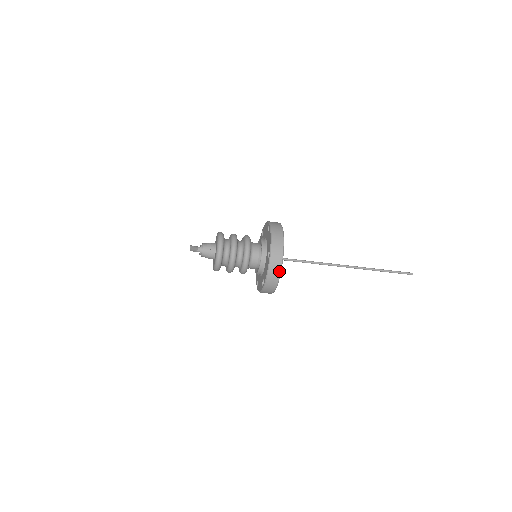
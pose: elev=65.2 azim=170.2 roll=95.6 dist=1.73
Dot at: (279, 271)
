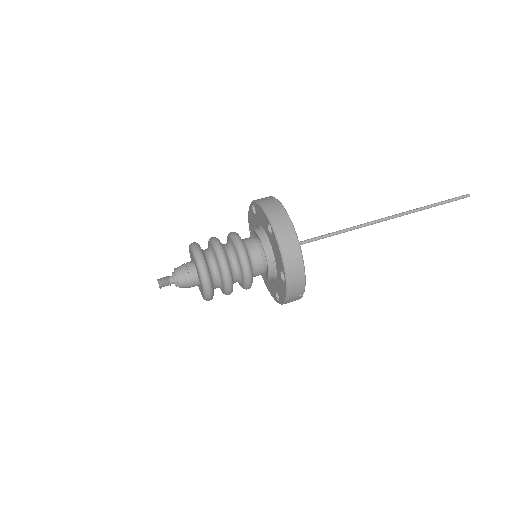
Dot at: (302, 292)
